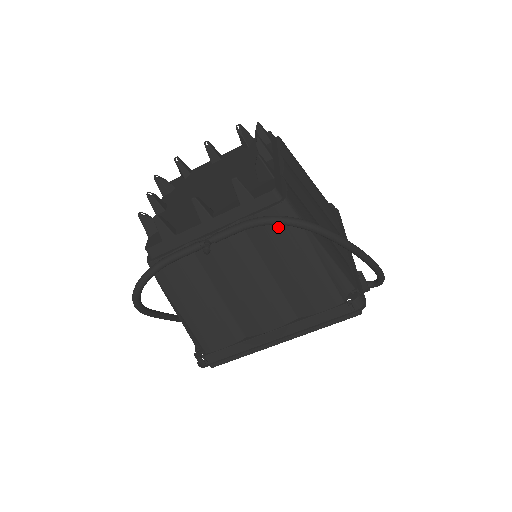
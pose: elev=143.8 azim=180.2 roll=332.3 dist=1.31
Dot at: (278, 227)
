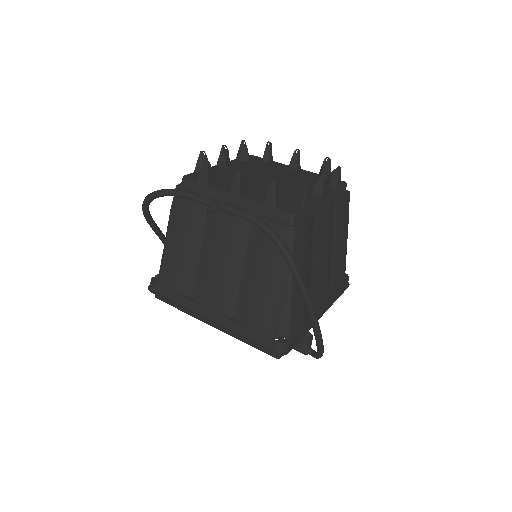
Dot at: (273, 242)
